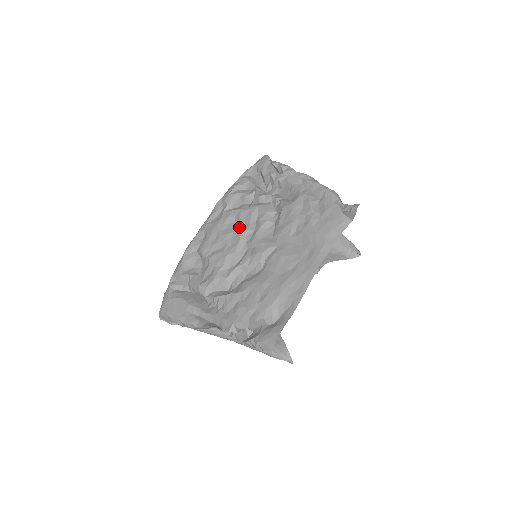
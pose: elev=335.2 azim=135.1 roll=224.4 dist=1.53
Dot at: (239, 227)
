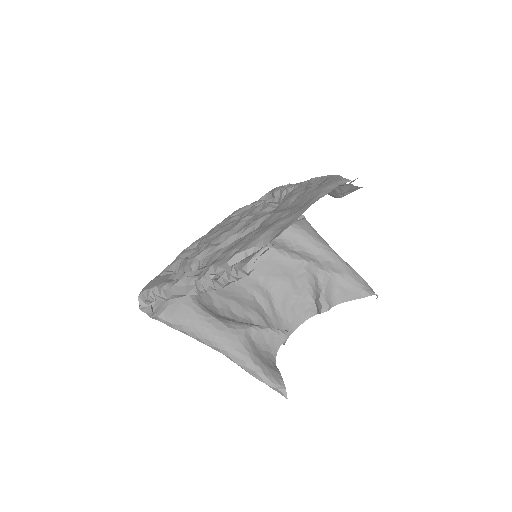
Dot at: (241, 218)
